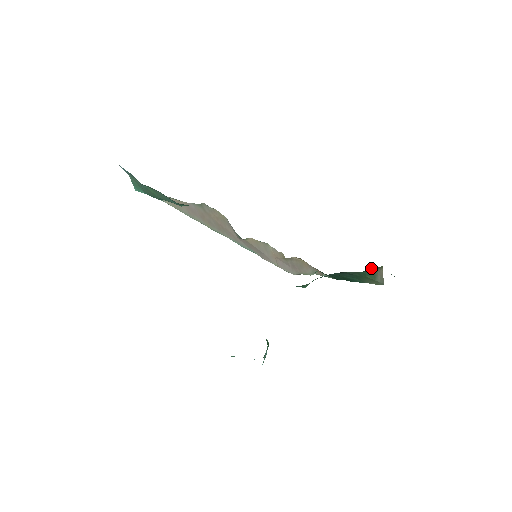
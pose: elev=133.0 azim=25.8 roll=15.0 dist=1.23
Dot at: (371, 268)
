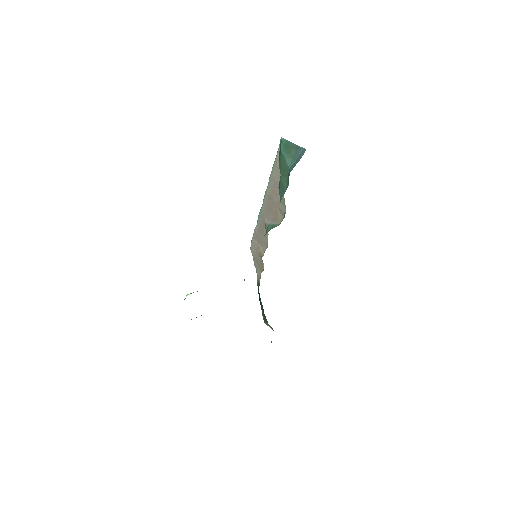
Dot at: occluded
